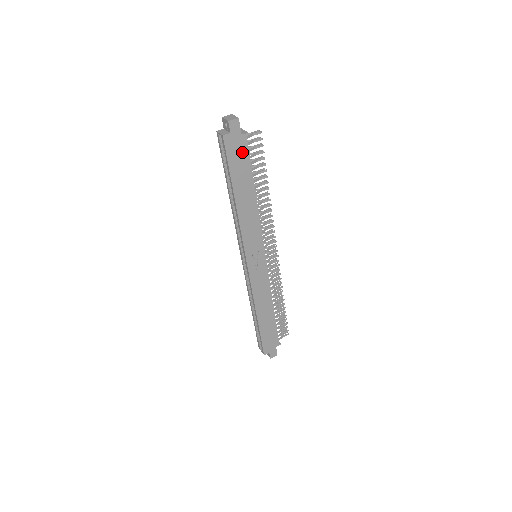
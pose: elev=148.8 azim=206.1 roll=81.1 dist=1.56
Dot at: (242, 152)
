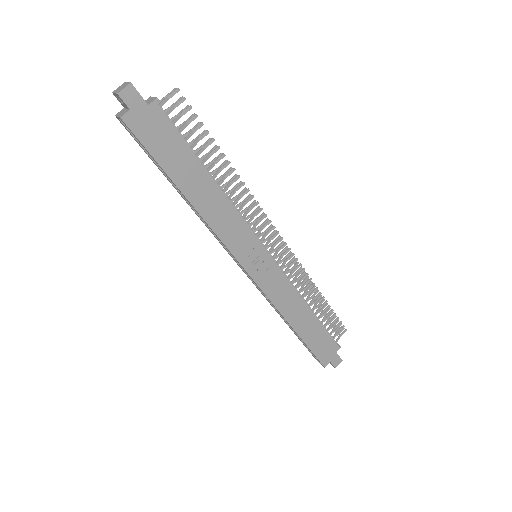
Dot at: (162, 129)
